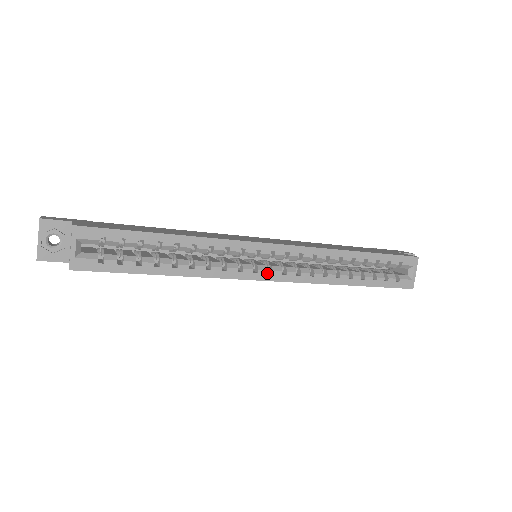
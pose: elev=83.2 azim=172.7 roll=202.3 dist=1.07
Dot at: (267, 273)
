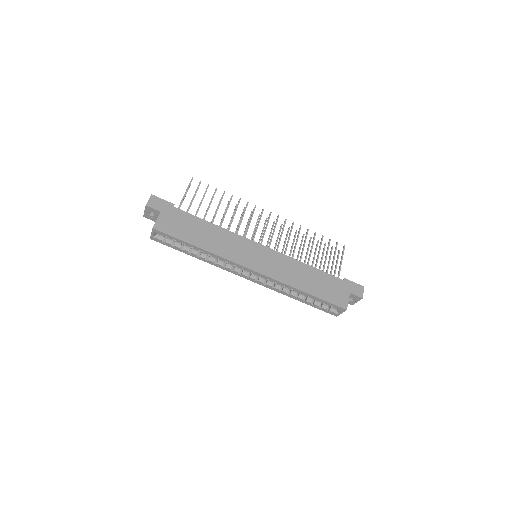
Dot at: (246, 277)
